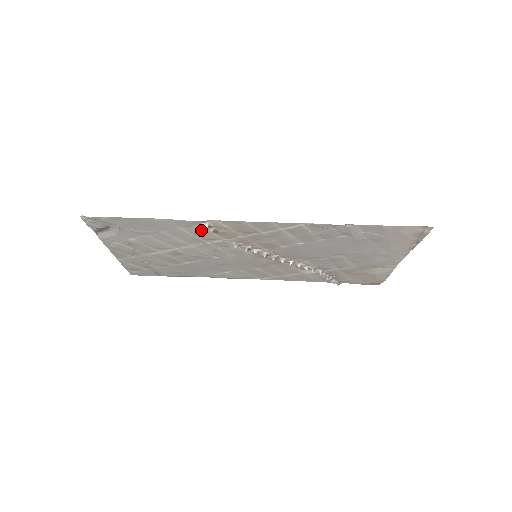
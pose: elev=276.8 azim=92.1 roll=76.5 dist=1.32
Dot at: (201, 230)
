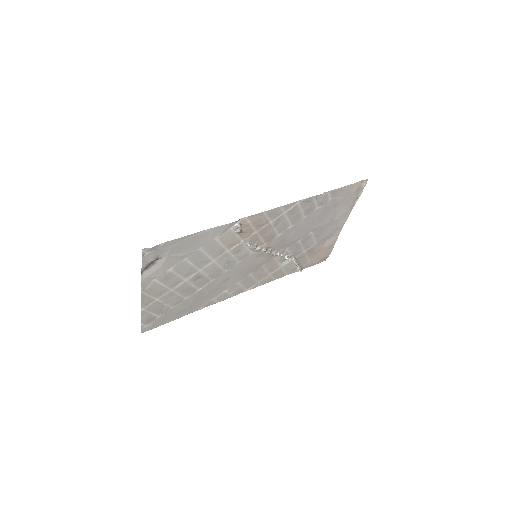
Dot at: (230, 234)
